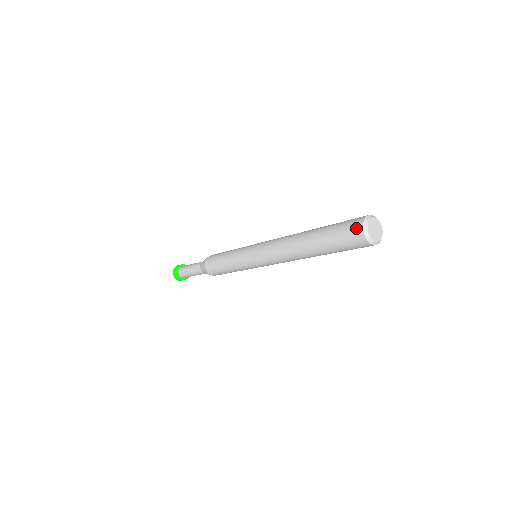
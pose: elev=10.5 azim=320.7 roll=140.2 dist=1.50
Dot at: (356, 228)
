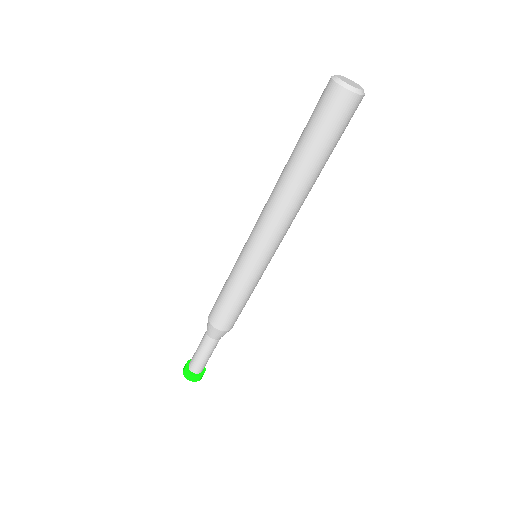
Dot at: (326, 88)
